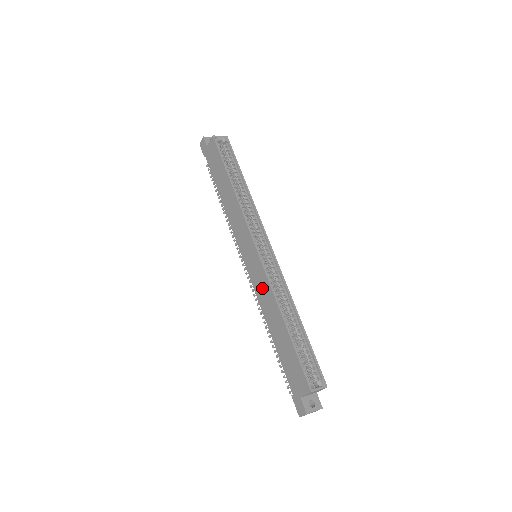
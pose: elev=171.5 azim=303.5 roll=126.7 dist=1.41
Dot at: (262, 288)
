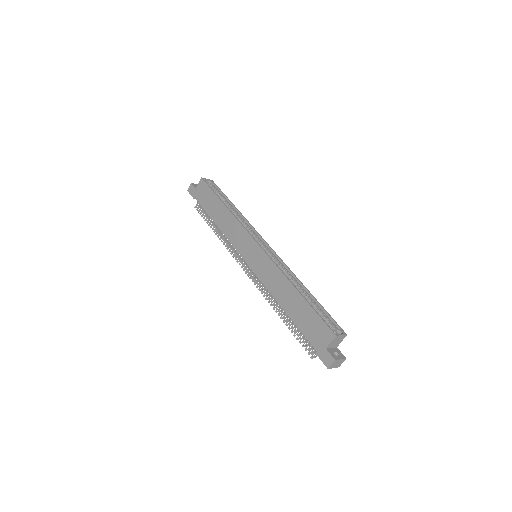
Dot at: (269, 274)
